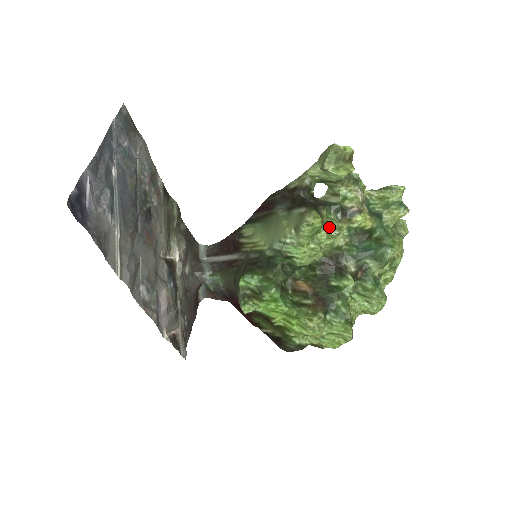
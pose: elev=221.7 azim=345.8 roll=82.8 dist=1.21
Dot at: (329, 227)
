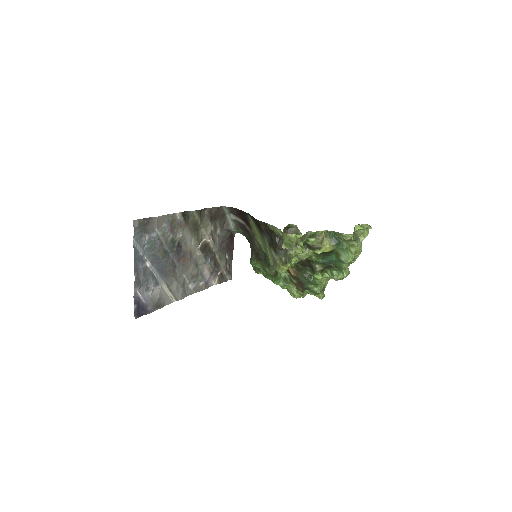
Dot at: (298, 256)
